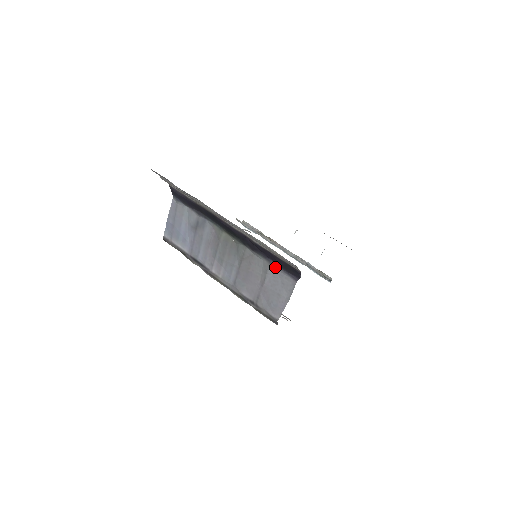
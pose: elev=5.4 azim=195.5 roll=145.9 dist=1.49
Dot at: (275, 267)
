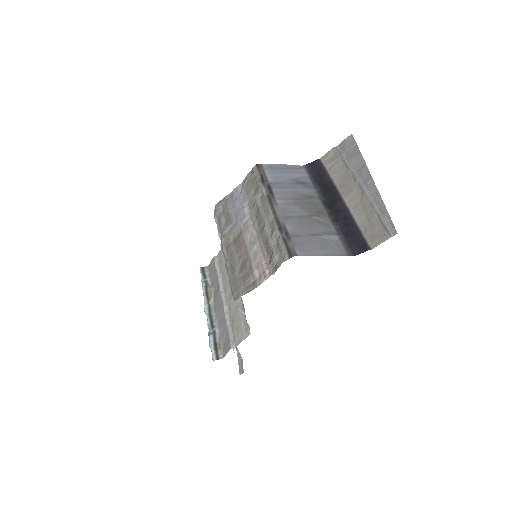
Dot at: (338, 239)
